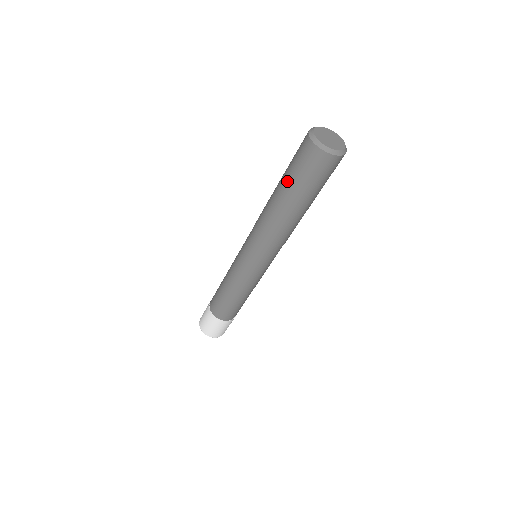
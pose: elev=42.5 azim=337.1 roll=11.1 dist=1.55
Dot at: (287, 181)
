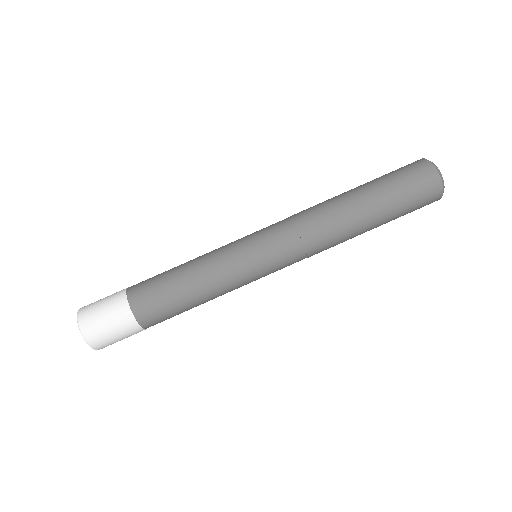
Dot at: occluded
